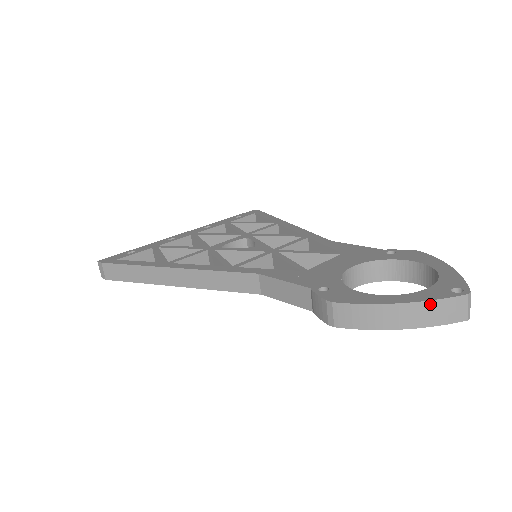
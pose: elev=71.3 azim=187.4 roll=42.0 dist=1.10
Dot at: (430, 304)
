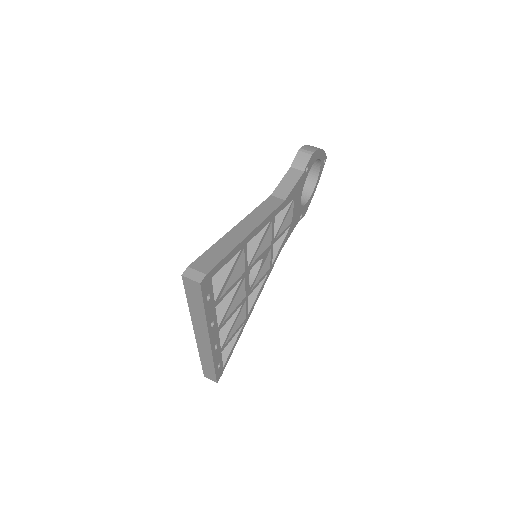
Dot at: occluded
